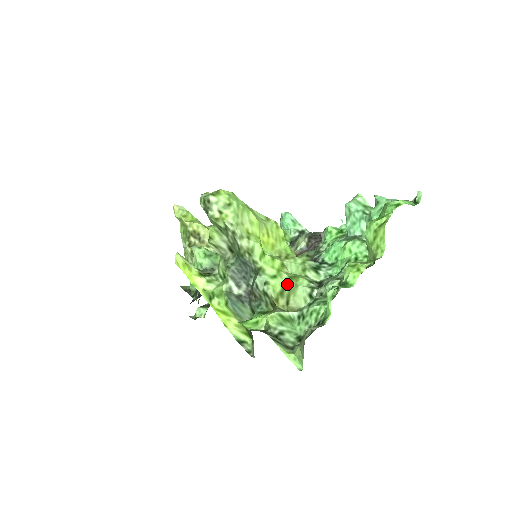
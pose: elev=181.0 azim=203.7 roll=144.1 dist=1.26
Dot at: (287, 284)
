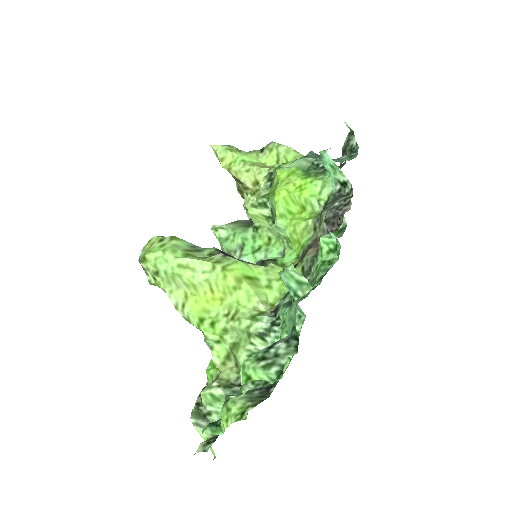
Dot at: (231, 350)
